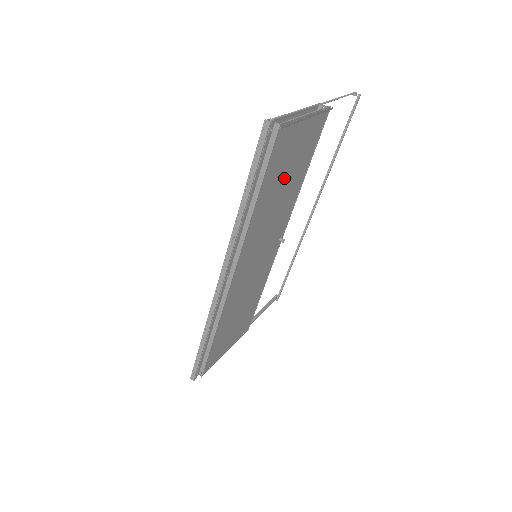
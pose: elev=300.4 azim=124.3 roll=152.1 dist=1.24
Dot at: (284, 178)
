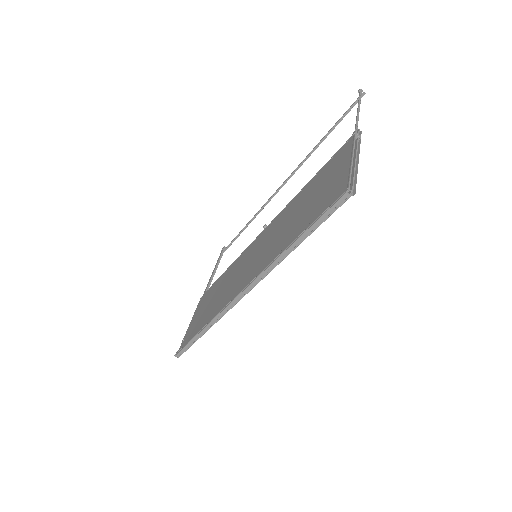
Dot at: occluded
